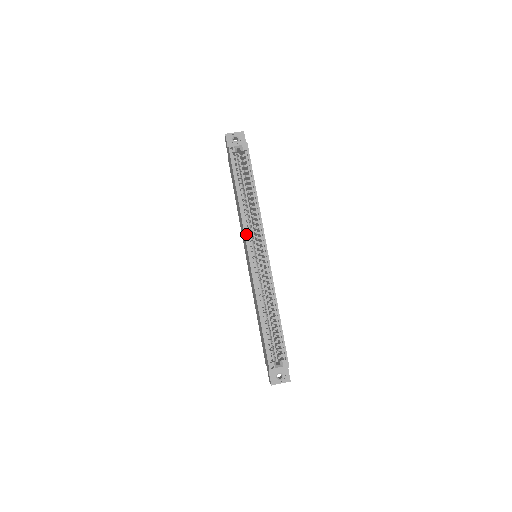
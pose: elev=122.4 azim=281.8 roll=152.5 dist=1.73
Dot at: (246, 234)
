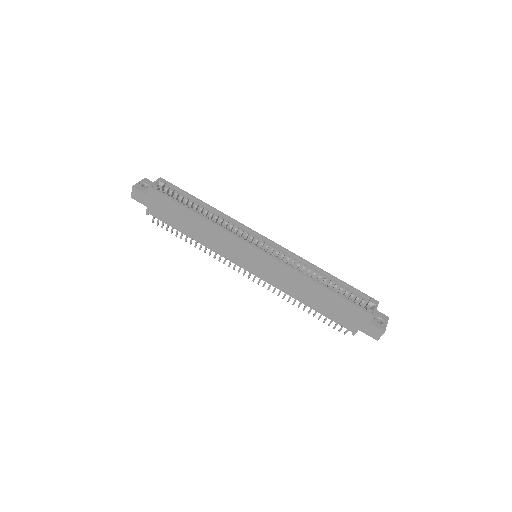
Dot at: (237, 236)
